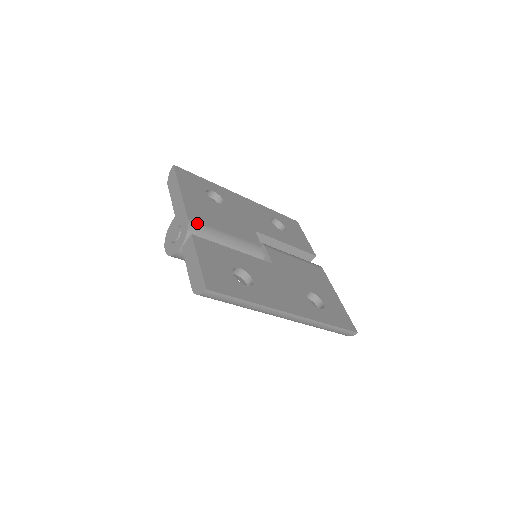
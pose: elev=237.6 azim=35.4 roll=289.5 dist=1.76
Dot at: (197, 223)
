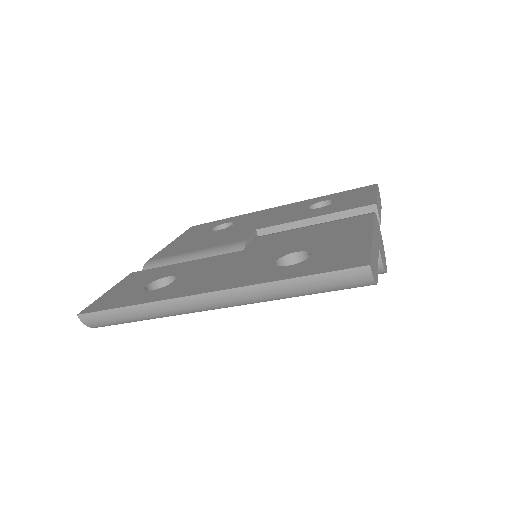
Dot at: (156, 260)
